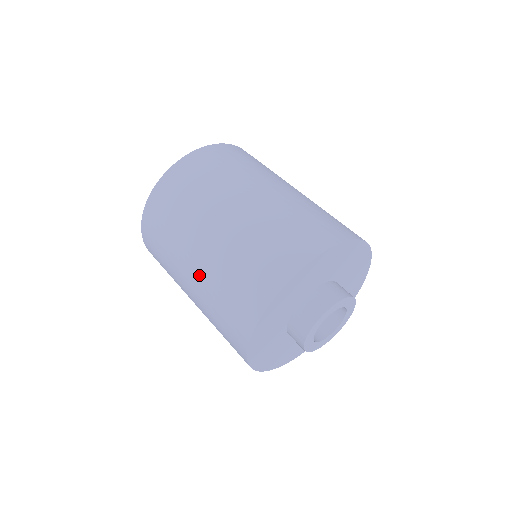
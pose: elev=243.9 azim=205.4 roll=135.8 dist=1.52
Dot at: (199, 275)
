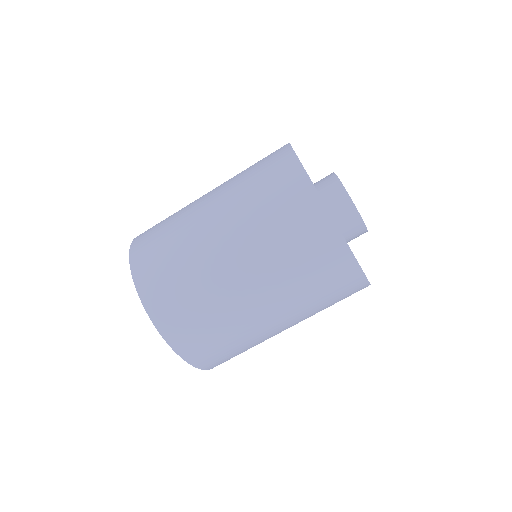
Dot at: (282, 310)
